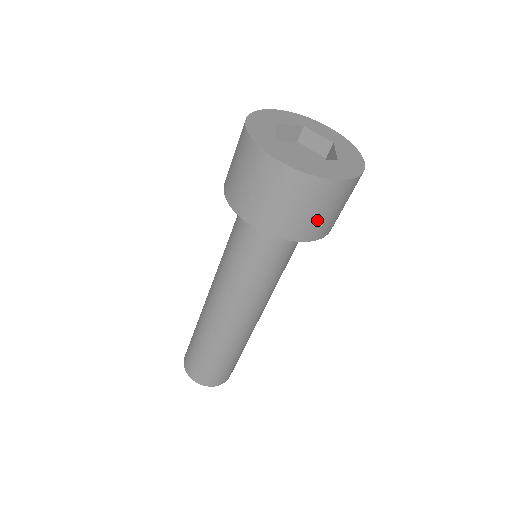
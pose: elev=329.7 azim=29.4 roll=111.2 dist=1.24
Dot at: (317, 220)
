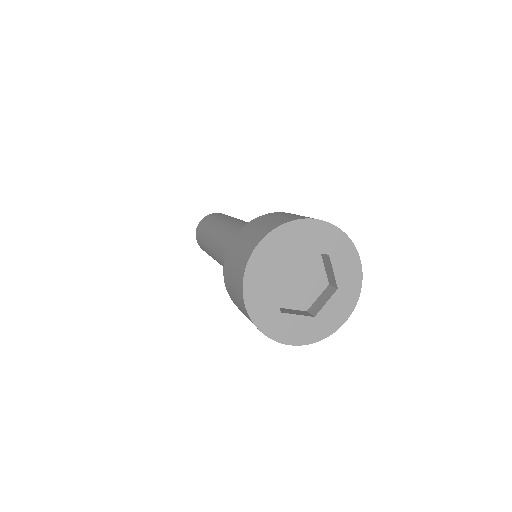
Dot at: occluded
